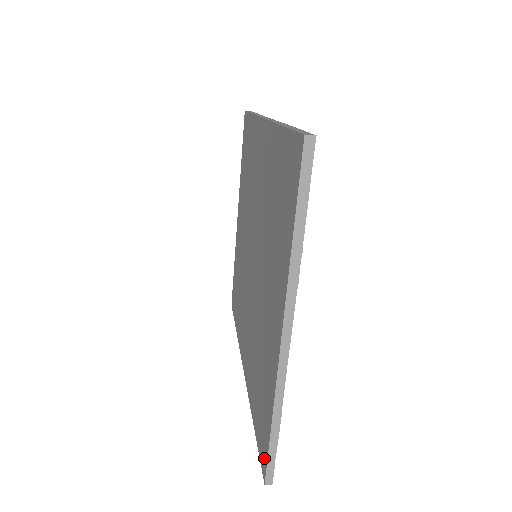
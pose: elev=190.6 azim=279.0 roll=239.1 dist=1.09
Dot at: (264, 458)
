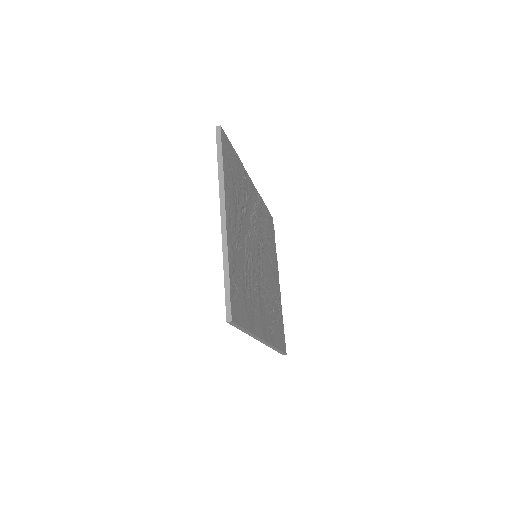
Dot at: occluded
